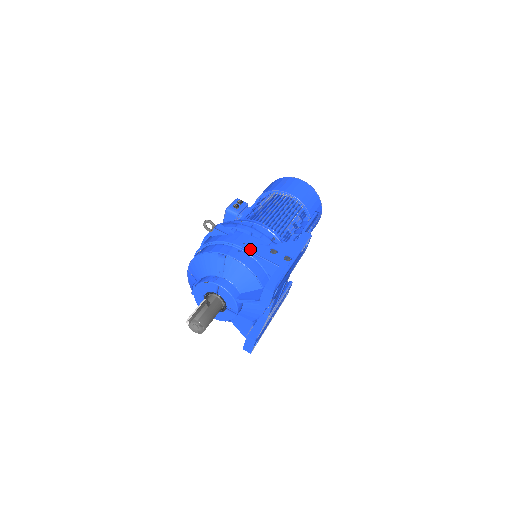
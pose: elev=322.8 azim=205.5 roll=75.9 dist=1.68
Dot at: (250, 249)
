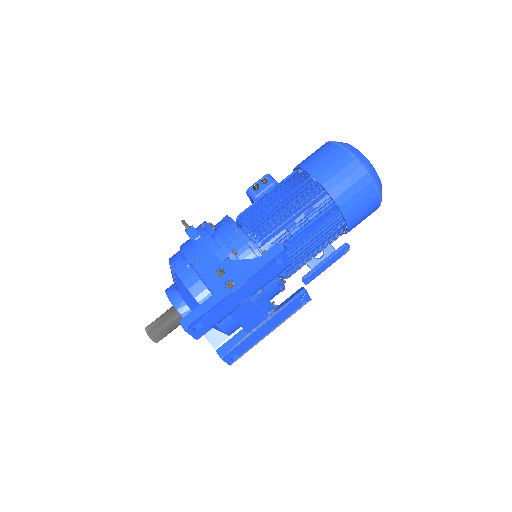
Dot at: (196, 266)
